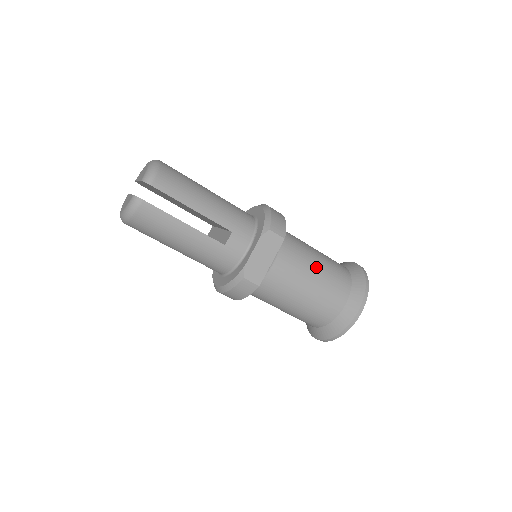
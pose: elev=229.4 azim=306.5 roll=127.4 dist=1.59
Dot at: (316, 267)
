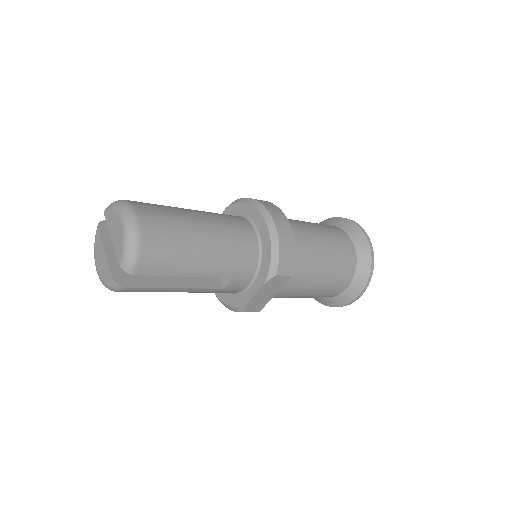
Dot at: (321, 273)
